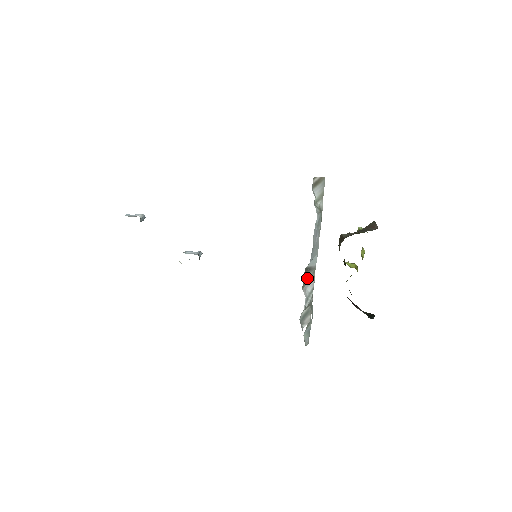
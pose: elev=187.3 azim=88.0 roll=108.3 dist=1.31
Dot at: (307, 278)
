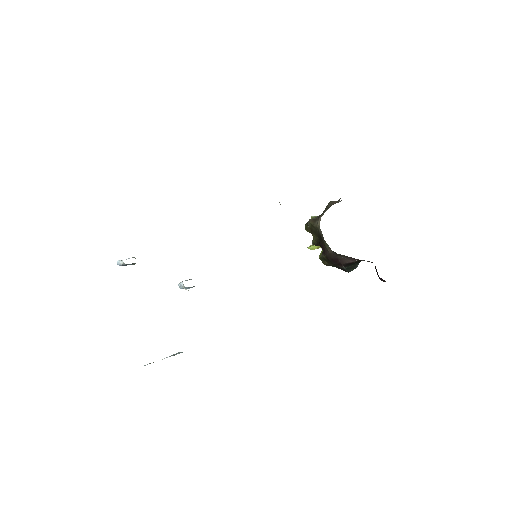
Dot at: occluded
